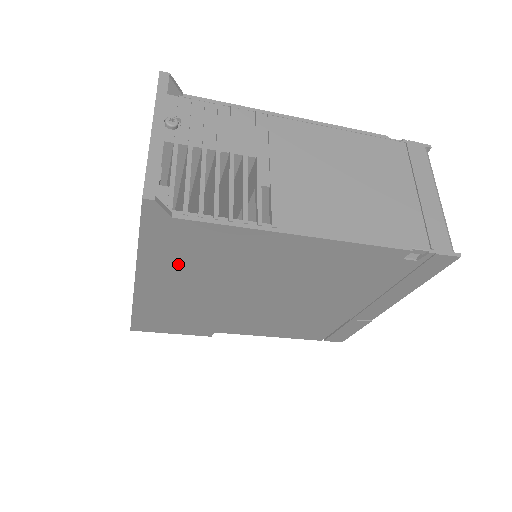
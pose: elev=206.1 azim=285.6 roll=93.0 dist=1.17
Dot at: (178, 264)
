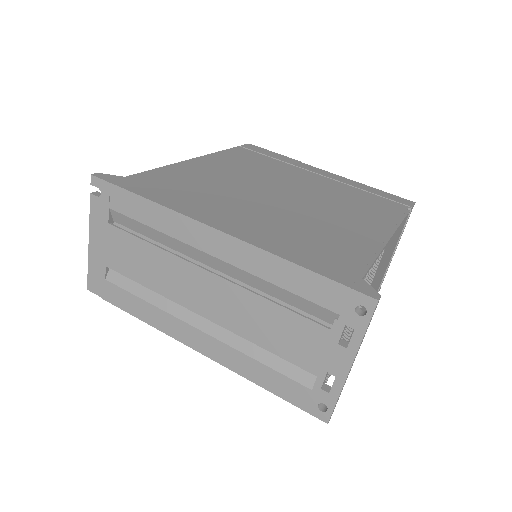
Dot at: occluded
